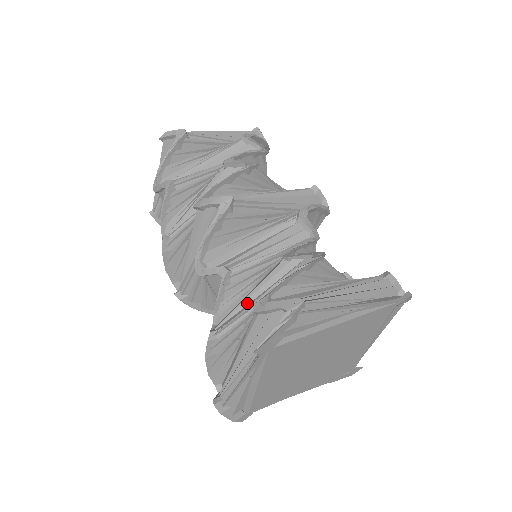
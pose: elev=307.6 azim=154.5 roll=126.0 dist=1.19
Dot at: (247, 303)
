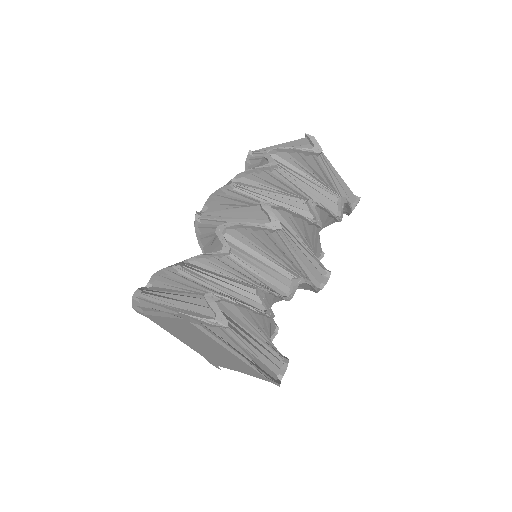
Dot at: occluded
